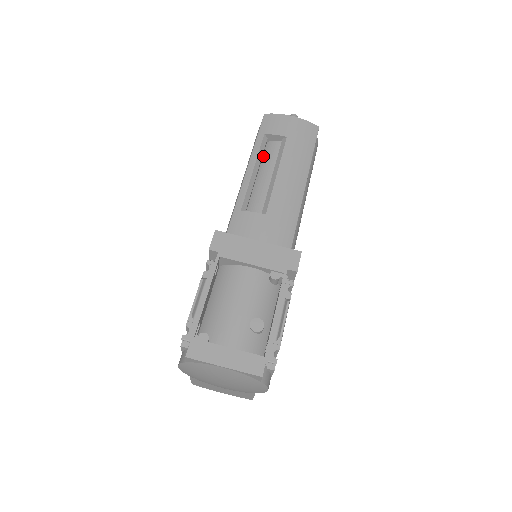
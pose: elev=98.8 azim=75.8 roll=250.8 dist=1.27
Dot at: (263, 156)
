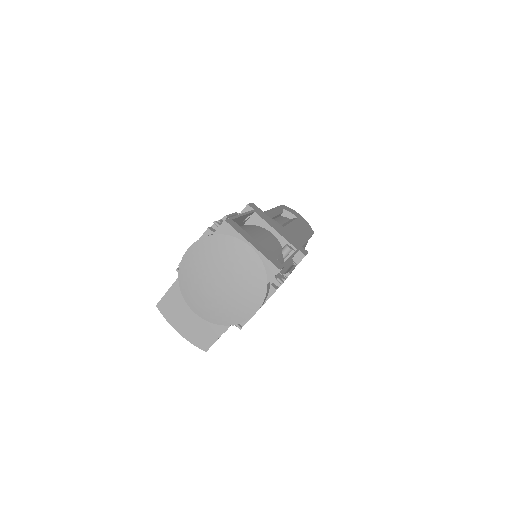
Dot at: (277, 217)
